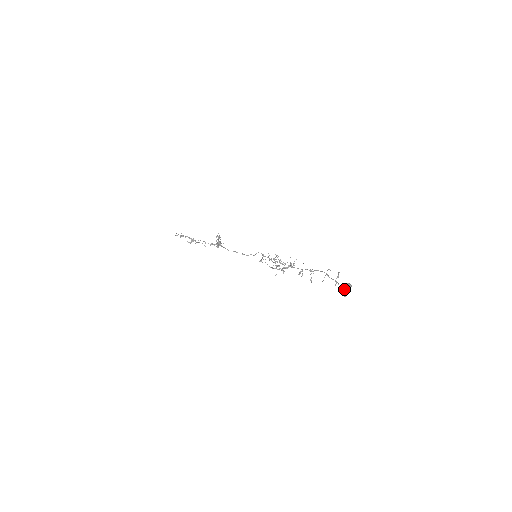
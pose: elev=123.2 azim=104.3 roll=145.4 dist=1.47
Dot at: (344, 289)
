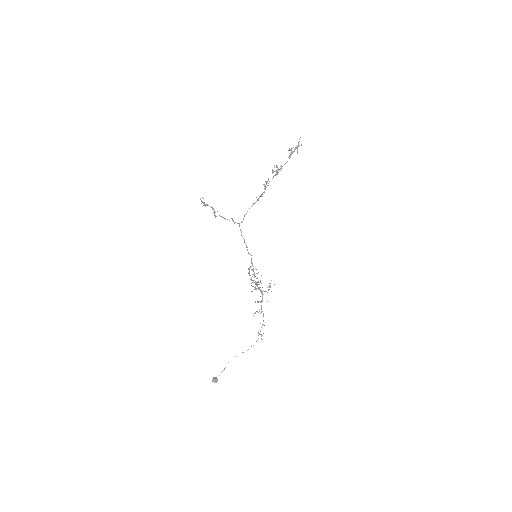
Dot at: (212, 380)
